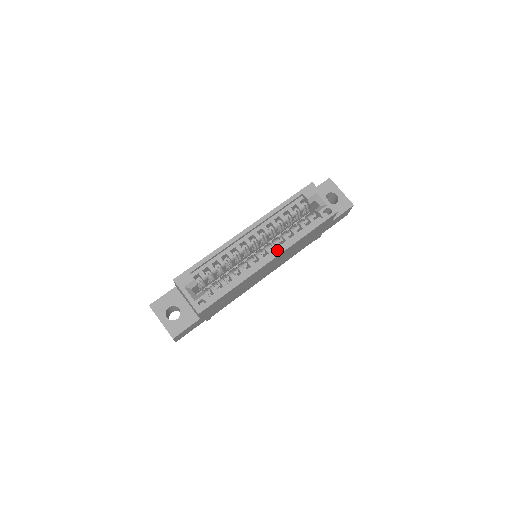
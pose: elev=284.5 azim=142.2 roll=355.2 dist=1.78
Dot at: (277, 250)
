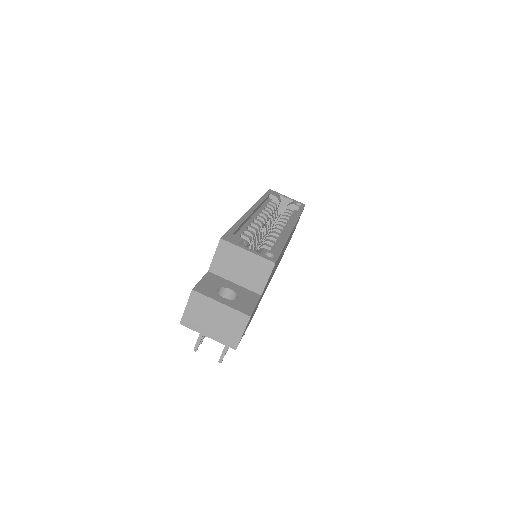
Dot at: (288, 226)
